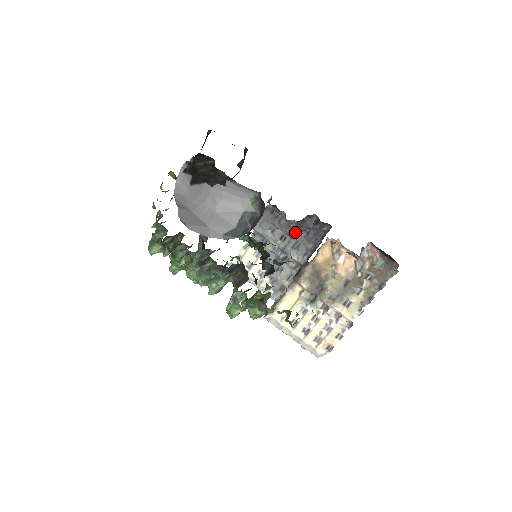
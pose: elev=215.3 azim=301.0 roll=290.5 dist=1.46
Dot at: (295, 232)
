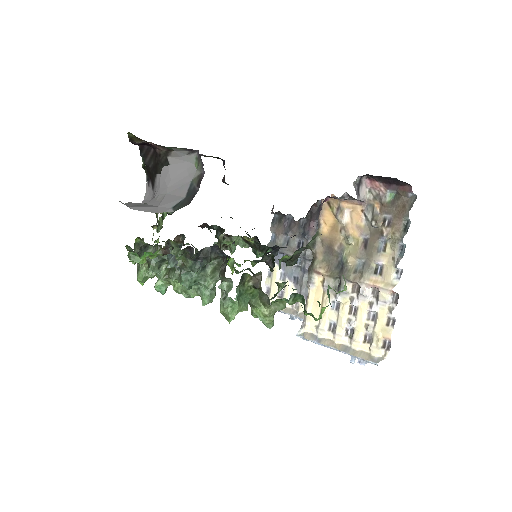
Dot at: (308, 230)
